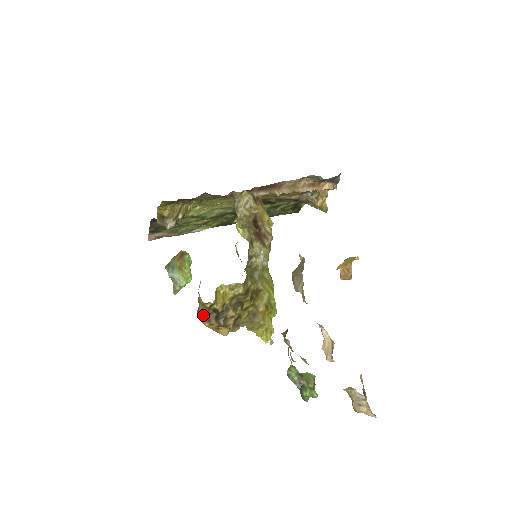
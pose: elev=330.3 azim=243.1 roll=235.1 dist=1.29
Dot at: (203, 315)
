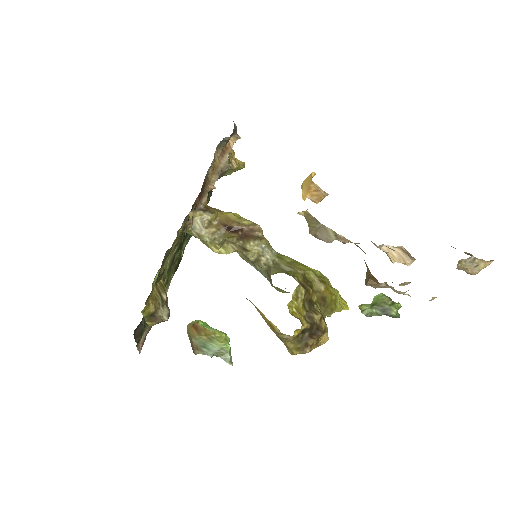
Dot at: (297, 347)
